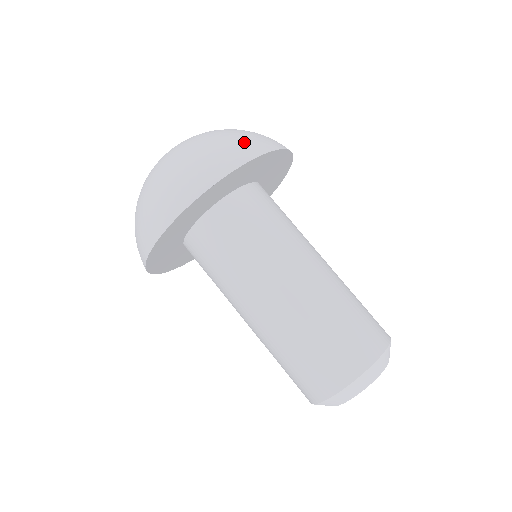
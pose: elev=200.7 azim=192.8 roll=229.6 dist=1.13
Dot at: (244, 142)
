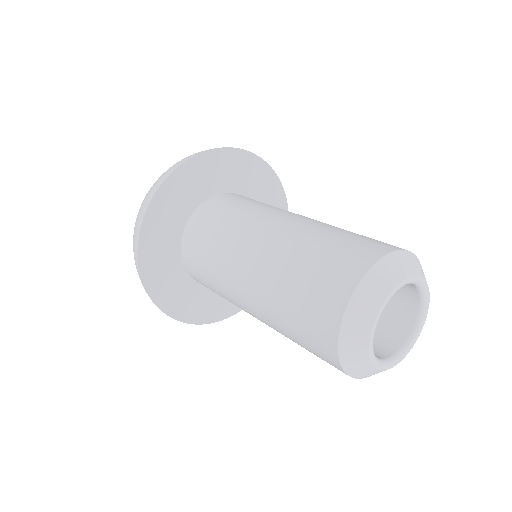
Dot at: occluded
